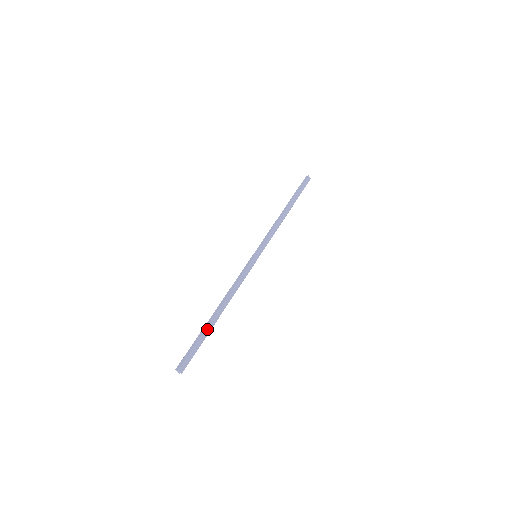
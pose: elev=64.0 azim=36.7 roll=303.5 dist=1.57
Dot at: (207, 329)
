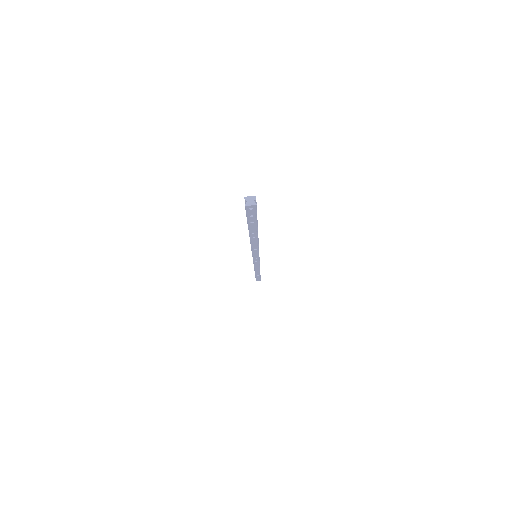
Dot at: occluded
